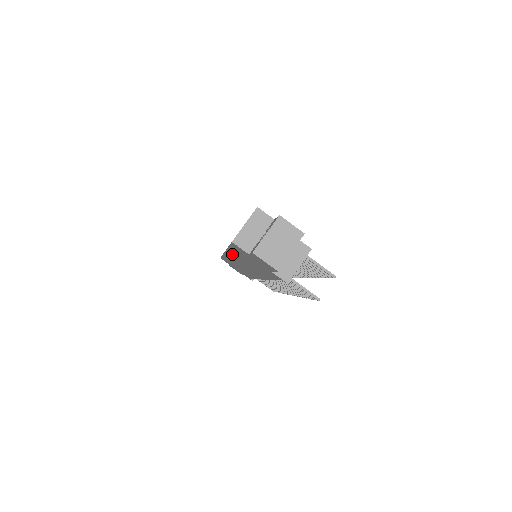
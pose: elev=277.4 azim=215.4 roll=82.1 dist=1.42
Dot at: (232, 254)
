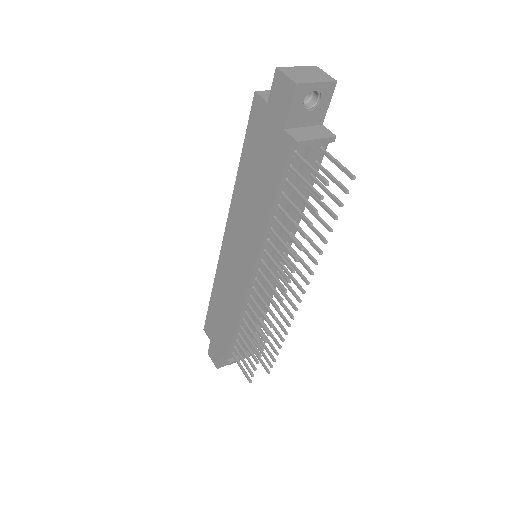
Dot at: (235, 207)
